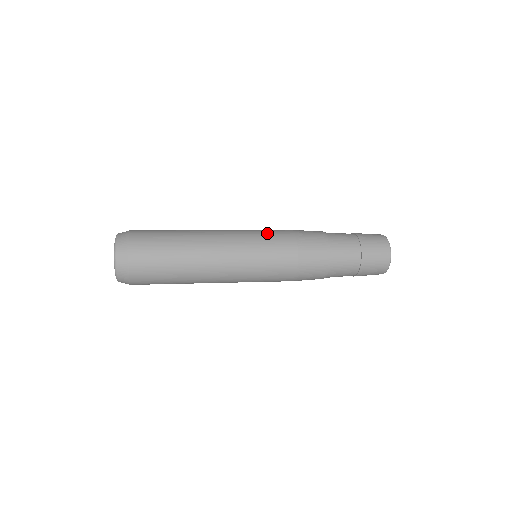
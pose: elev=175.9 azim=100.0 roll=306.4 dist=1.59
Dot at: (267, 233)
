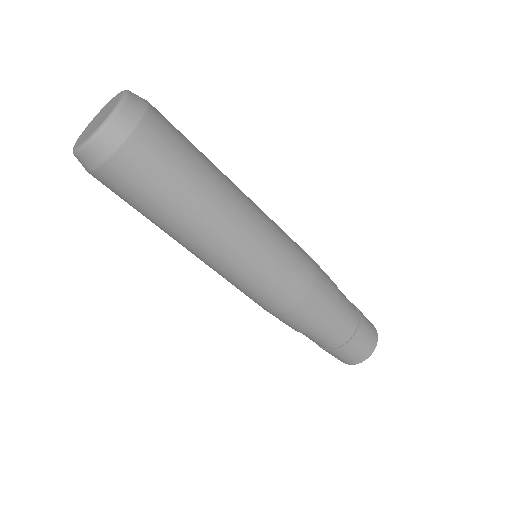
Dot at: occluded
